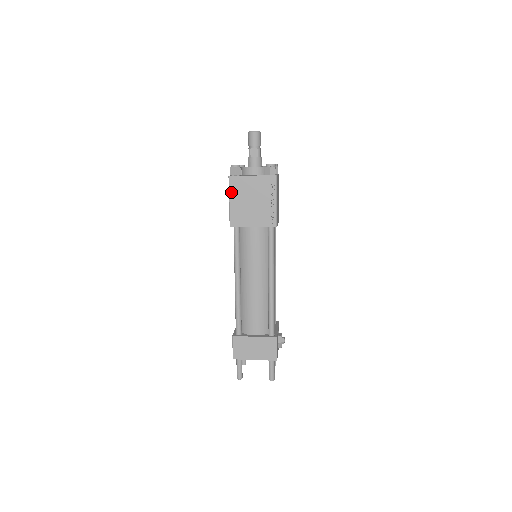
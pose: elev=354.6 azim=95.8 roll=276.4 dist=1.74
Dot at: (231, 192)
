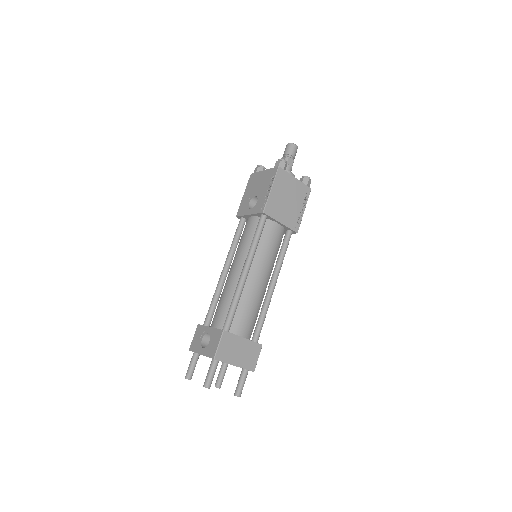
Dot at: (276, 181)
